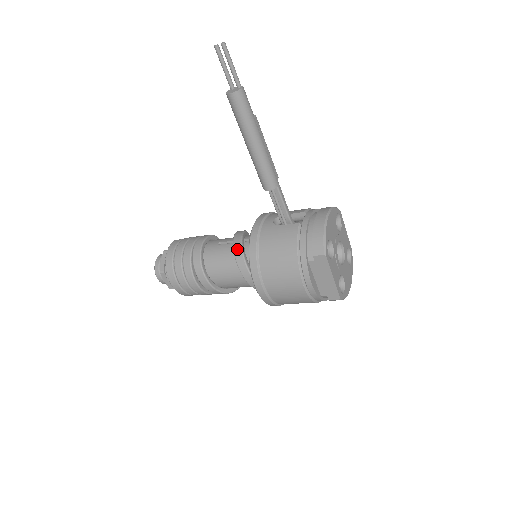
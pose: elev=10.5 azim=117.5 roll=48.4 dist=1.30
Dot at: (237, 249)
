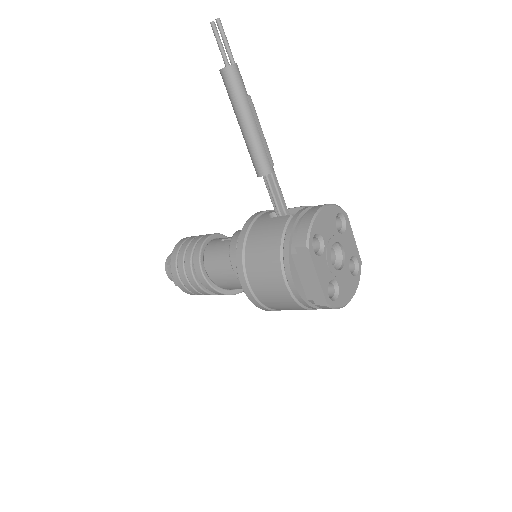
Dot at: (233, 243)
